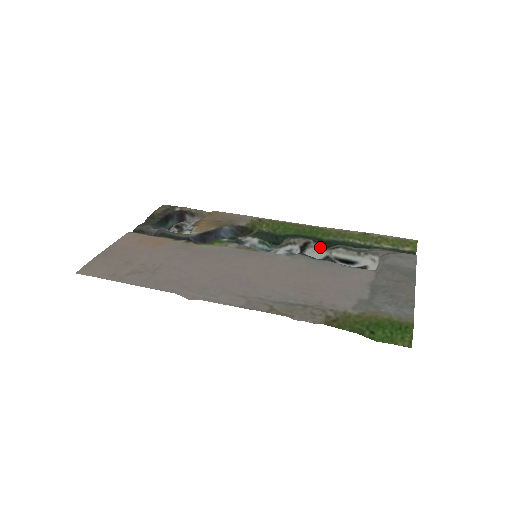
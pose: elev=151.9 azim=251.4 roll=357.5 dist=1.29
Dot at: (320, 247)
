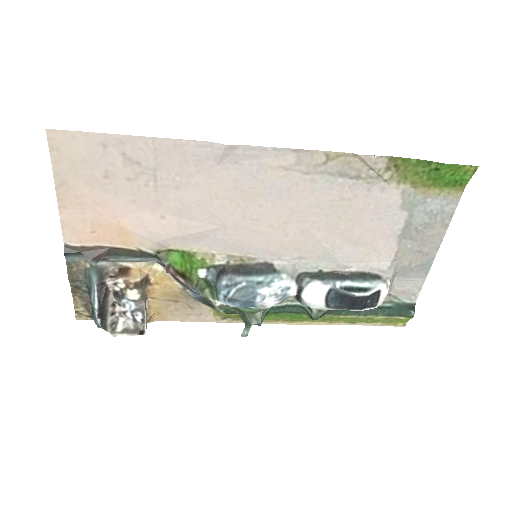
Dot at: occluded
